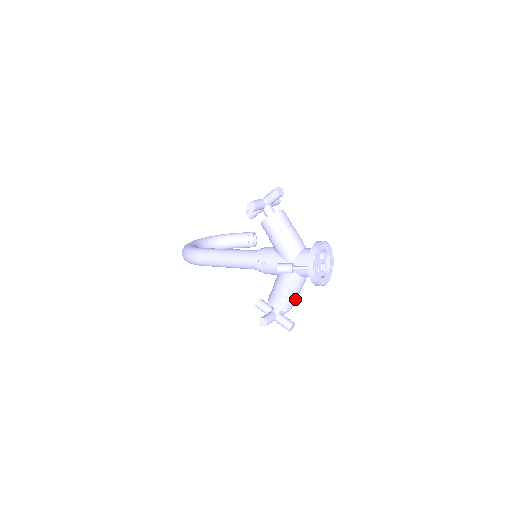
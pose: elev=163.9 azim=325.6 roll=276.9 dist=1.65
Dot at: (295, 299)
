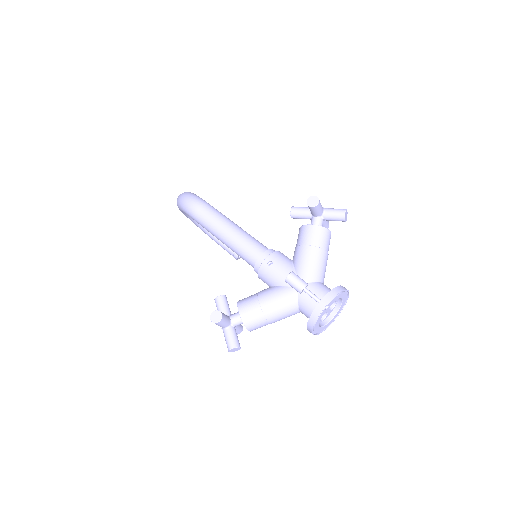
Dot at: (266, 324)
